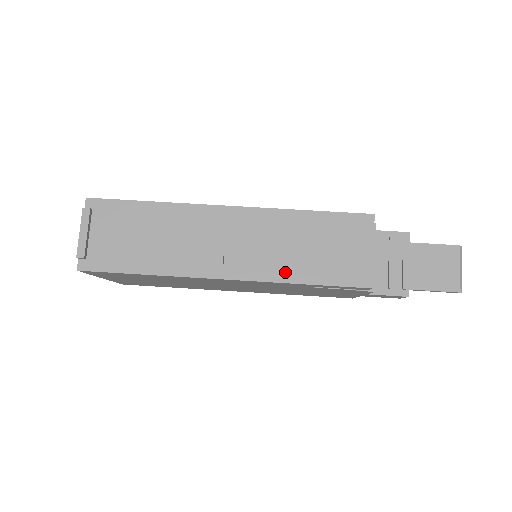
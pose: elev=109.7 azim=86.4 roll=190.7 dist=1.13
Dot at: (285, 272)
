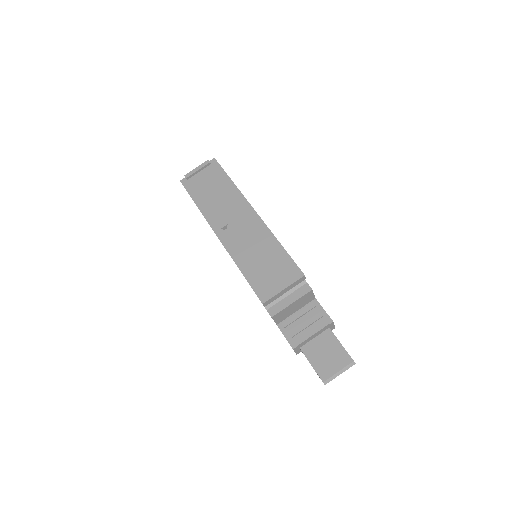
Dot at: (240, 258)
